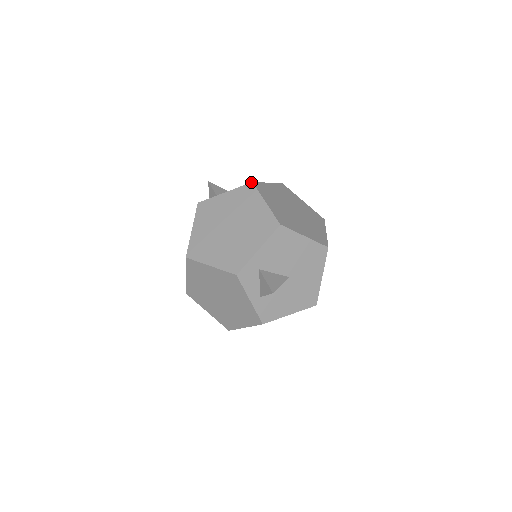
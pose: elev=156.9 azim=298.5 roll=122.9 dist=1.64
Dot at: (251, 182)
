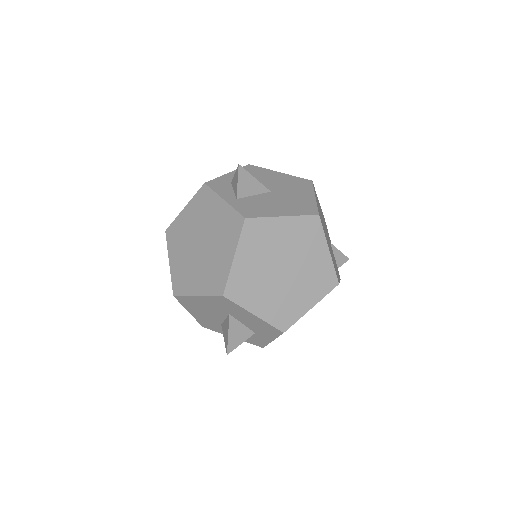
Dot at: occluded
